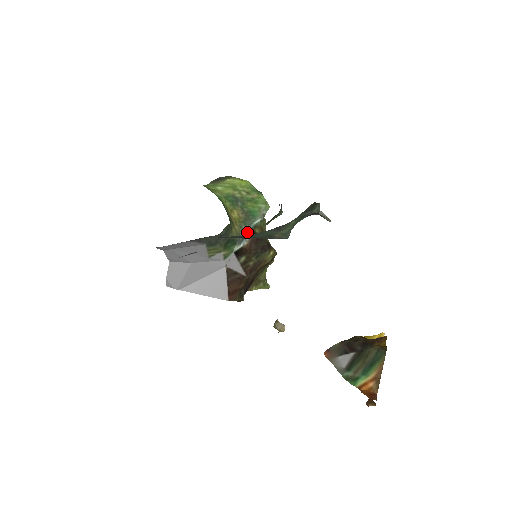
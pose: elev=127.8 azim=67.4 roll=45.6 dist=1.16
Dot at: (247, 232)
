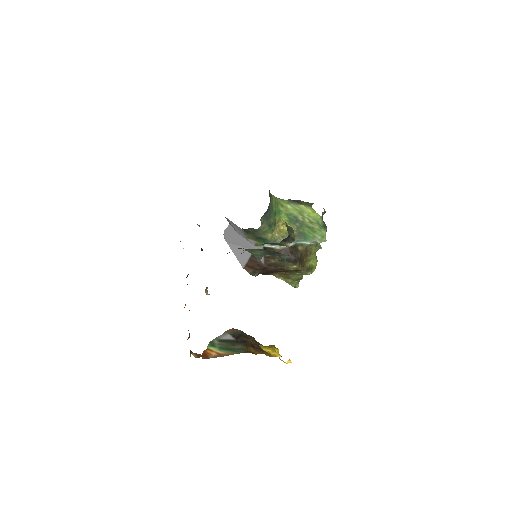
Dot at: occluded
